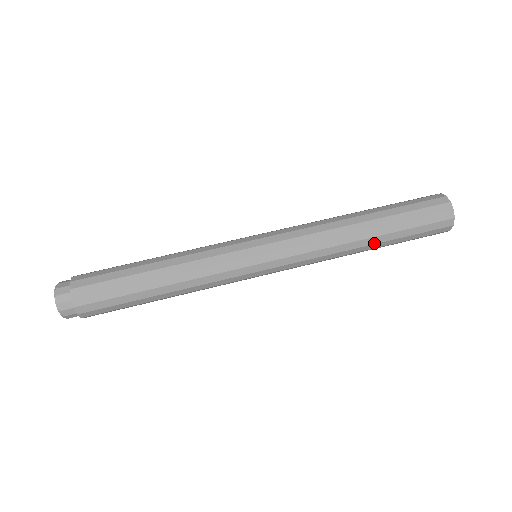
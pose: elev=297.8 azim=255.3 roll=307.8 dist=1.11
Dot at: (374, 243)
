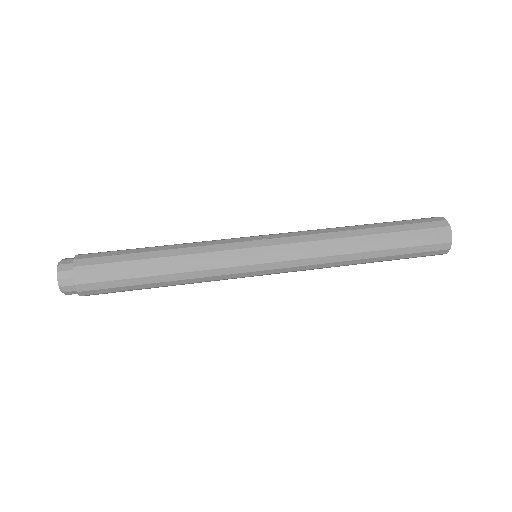
Dot at: (372, 242)
